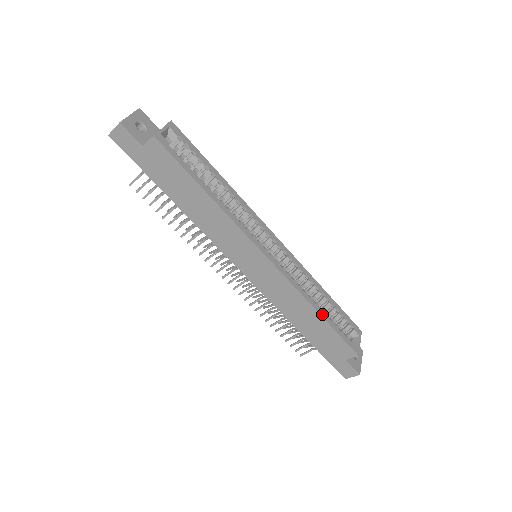
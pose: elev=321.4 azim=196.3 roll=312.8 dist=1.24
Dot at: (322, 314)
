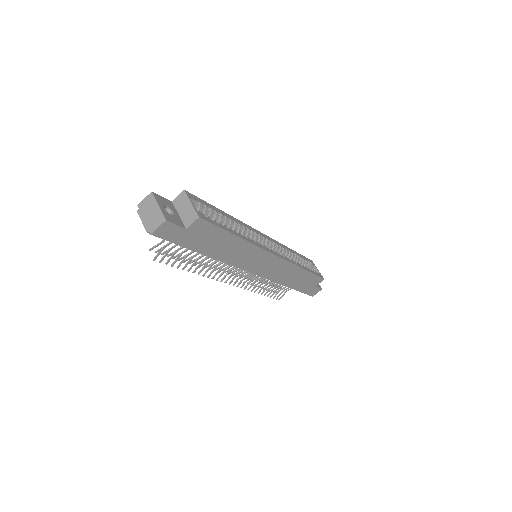
Dot at: (305, 269)
